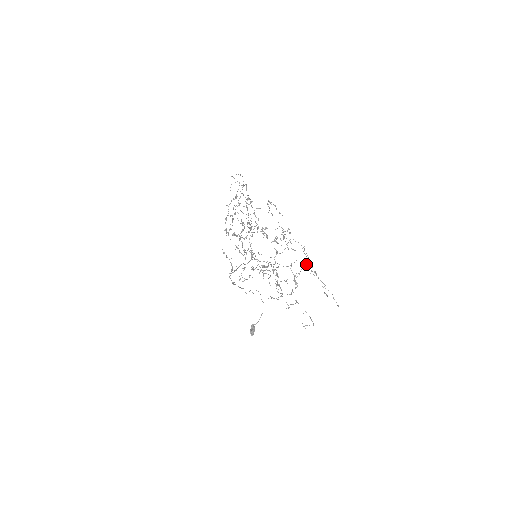
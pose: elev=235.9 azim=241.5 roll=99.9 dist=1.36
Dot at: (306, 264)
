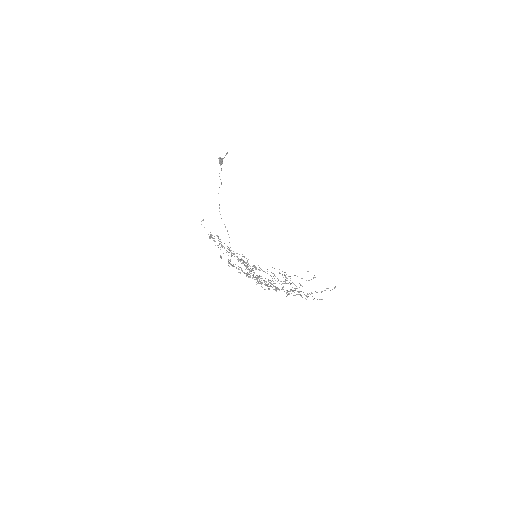
Dot at: occluded
